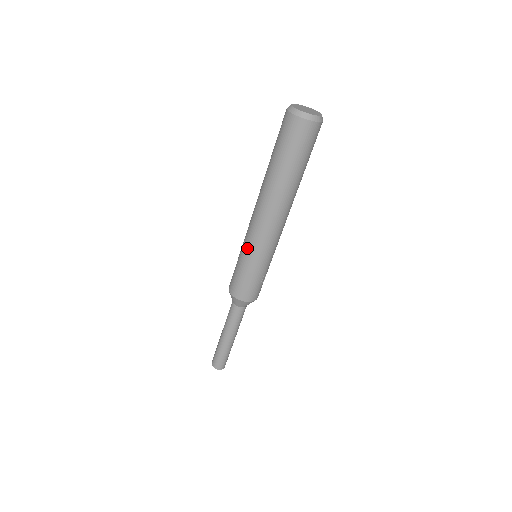
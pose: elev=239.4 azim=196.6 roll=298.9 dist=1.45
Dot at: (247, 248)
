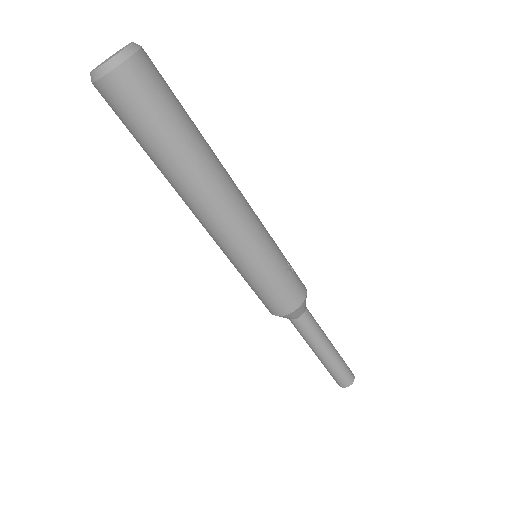
Dot at: (235, 261)
